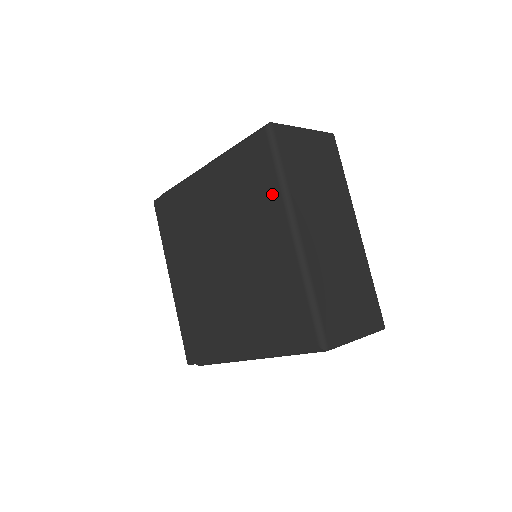
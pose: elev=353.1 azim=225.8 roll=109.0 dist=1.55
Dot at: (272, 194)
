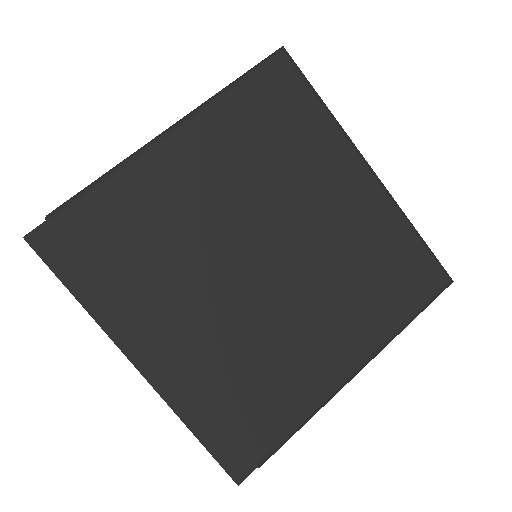
Dot at: (324, 132)
